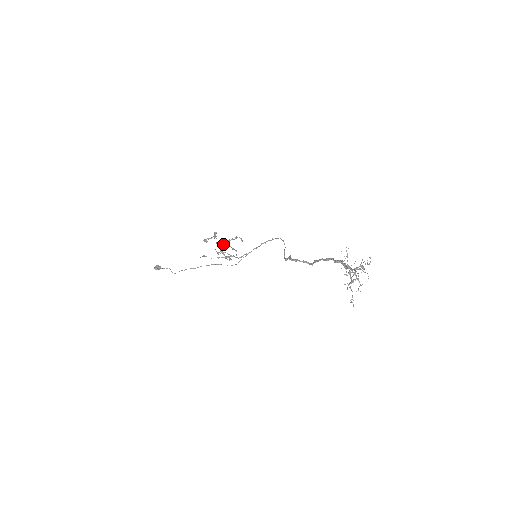
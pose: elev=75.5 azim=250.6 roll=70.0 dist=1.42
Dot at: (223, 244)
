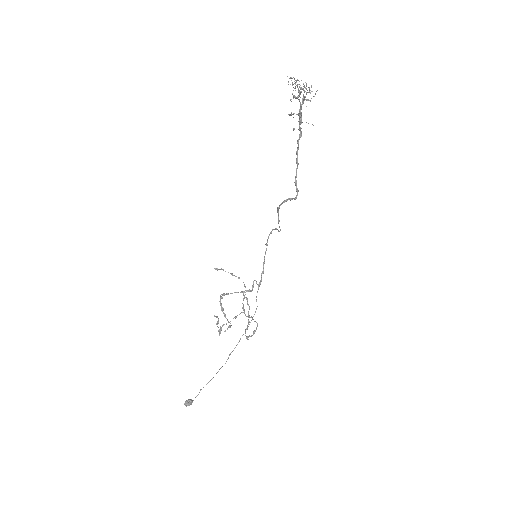
Dot at: (215, 269)
